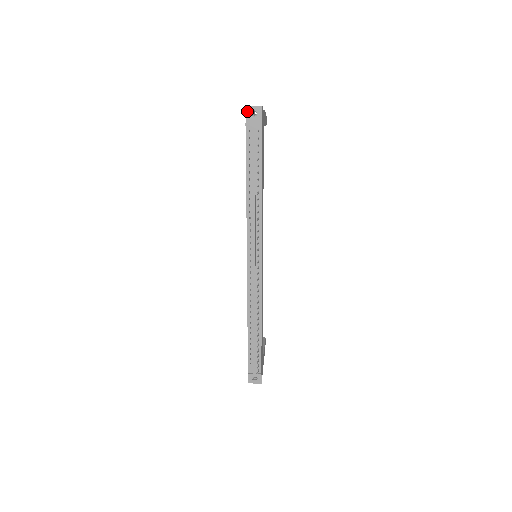
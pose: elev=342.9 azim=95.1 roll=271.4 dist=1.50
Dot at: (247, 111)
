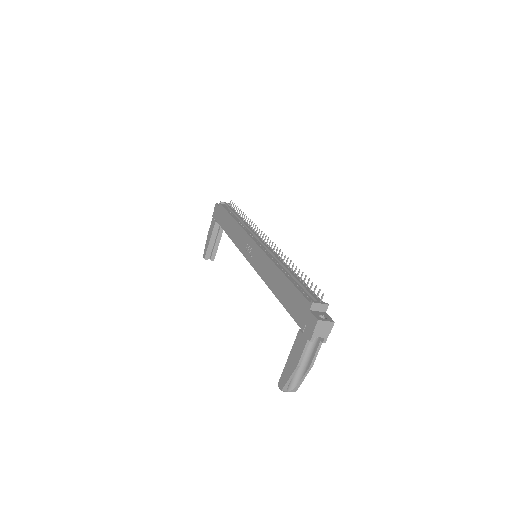
Dot at: (217, 204)
